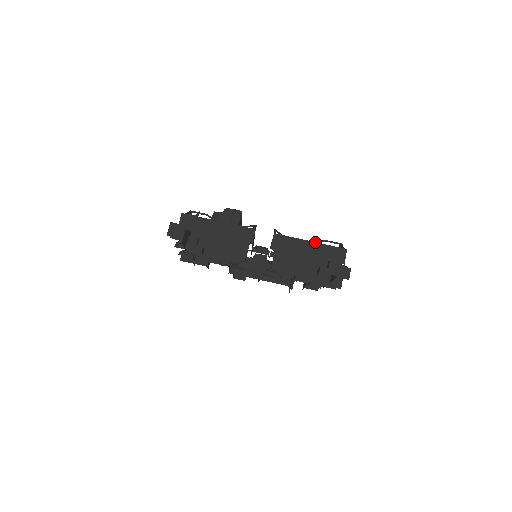
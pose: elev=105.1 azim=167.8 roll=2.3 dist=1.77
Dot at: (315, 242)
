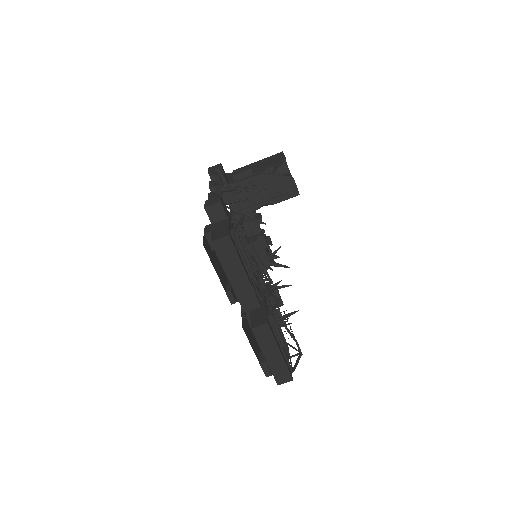
Dot at: occluded
